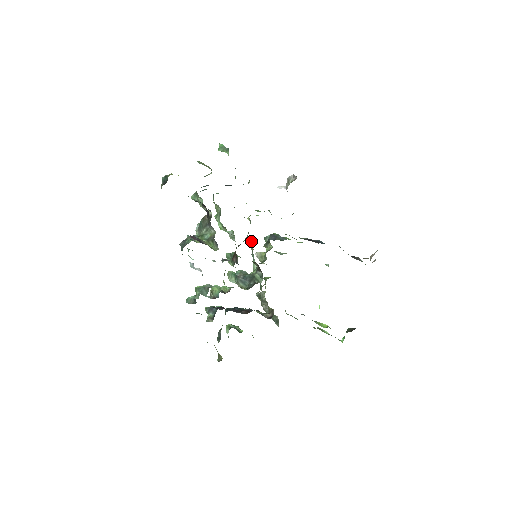
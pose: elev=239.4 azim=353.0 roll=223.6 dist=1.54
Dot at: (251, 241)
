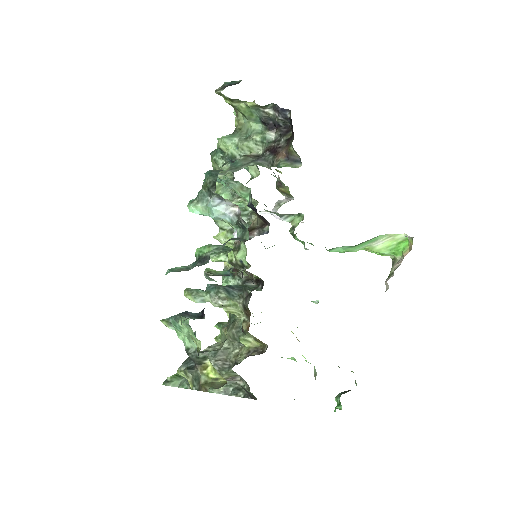
Dot at: occluded
